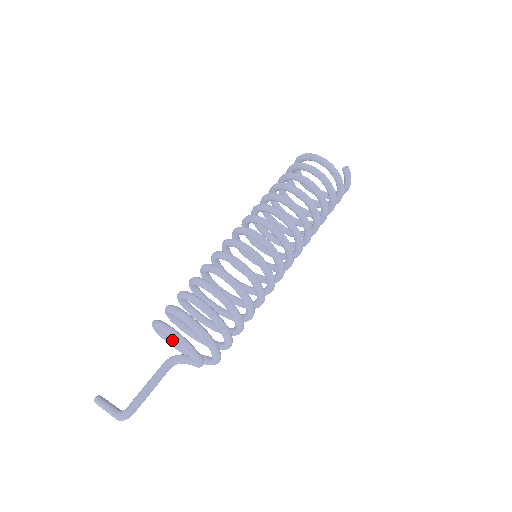
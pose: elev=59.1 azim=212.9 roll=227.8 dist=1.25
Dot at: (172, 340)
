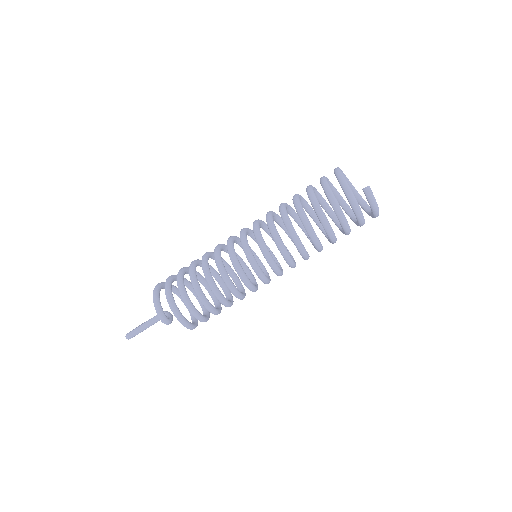
Dot at: occluded
